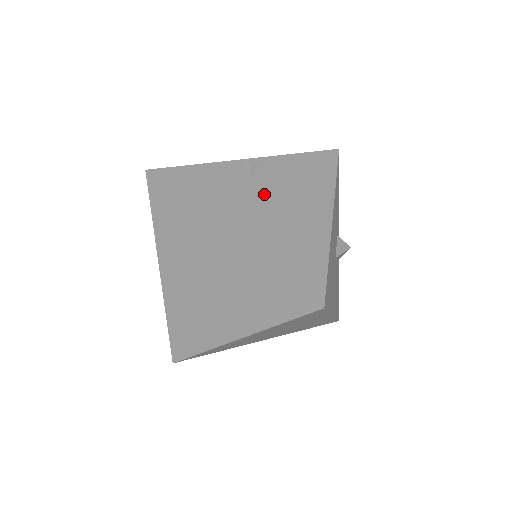
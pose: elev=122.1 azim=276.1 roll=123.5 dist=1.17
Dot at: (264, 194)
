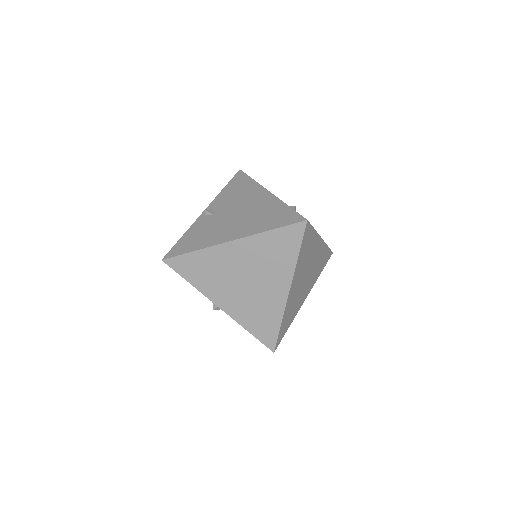
Dot at: (228, 215)
